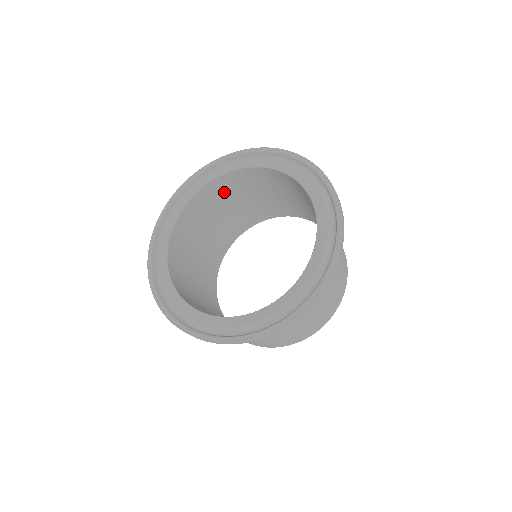
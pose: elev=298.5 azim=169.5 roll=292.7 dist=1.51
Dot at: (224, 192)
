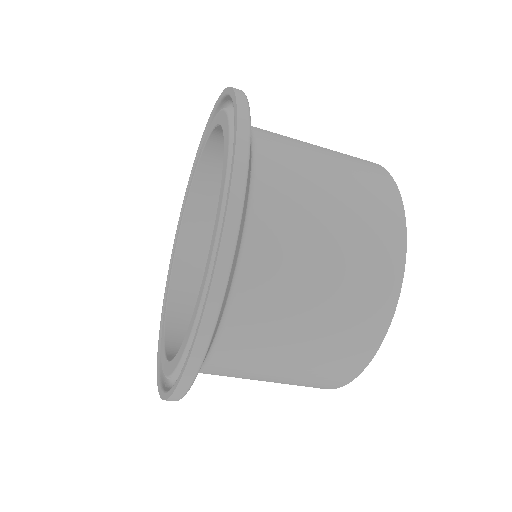
Dot at: occluded
